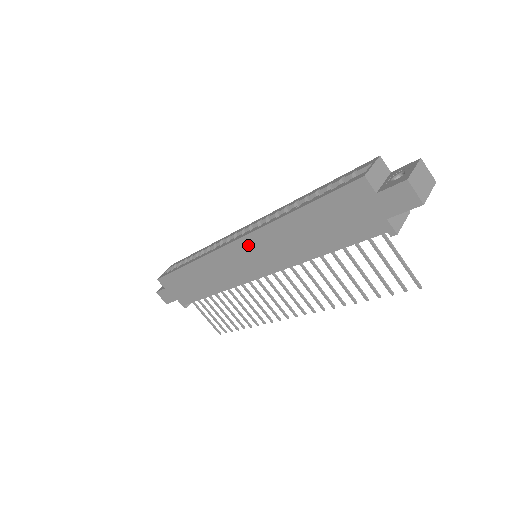
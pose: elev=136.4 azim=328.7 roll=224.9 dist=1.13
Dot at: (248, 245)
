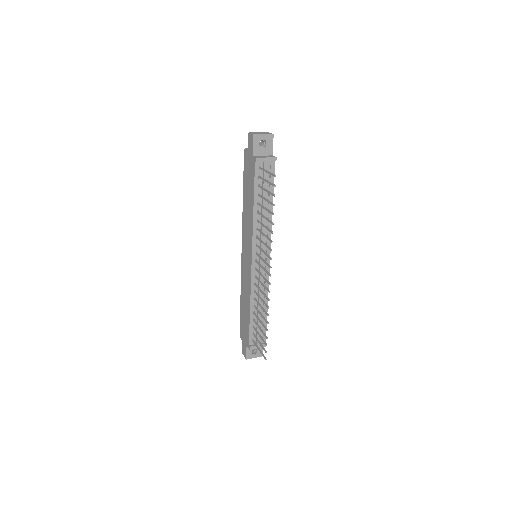
Dot at: (244, 242)
